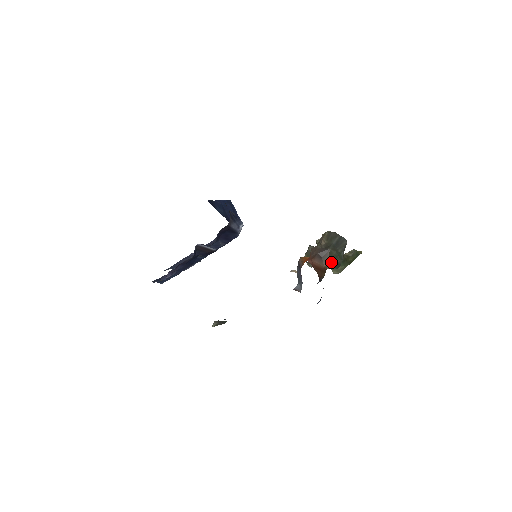
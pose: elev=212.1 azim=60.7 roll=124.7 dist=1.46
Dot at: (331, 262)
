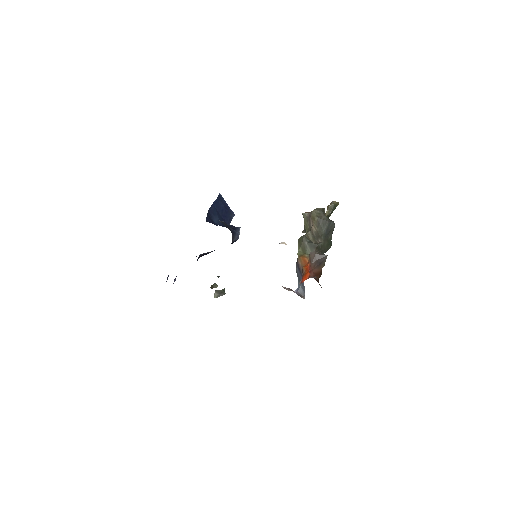
Dot at: (323, 252)
